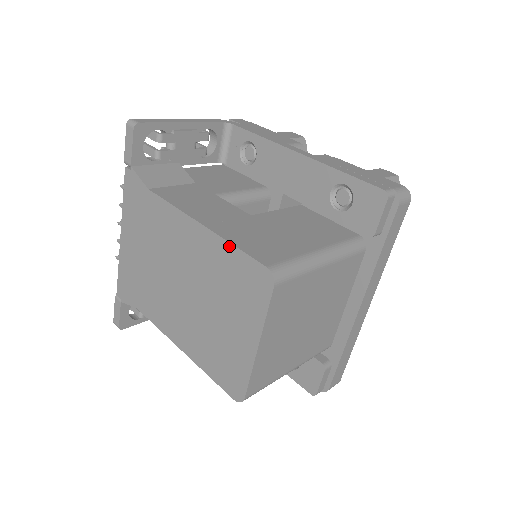
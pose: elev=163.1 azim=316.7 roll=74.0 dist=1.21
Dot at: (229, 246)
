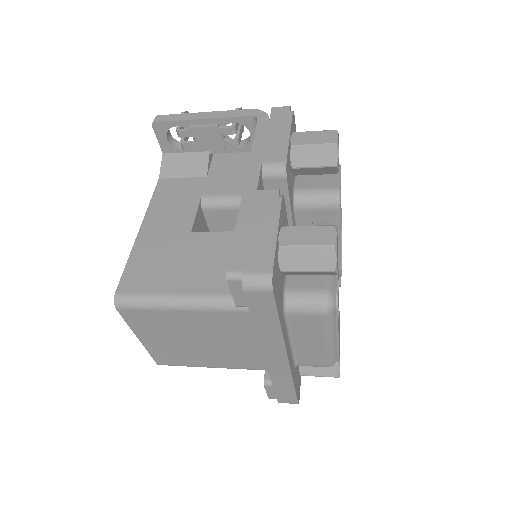
Dot at: (129, 259)
